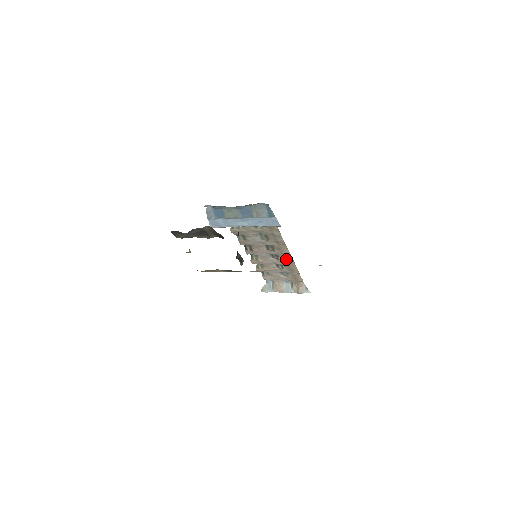
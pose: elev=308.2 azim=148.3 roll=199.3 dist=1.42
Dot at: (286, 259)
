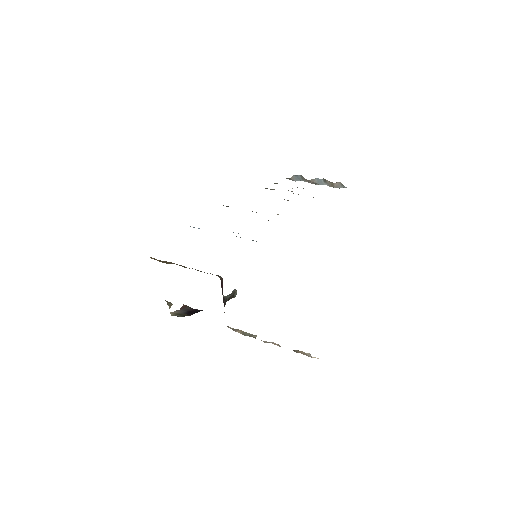
Dot at: occluded
